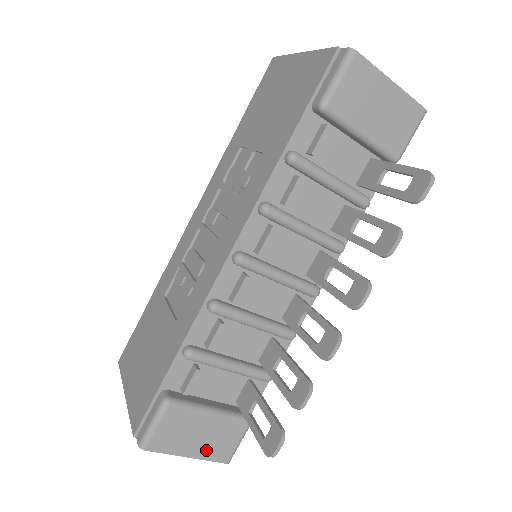
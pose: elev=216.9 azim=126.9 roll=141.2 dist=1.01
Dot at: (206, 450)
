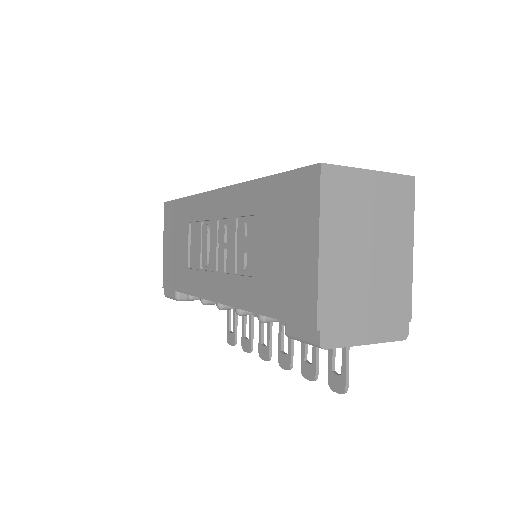
Dot at: occluded
